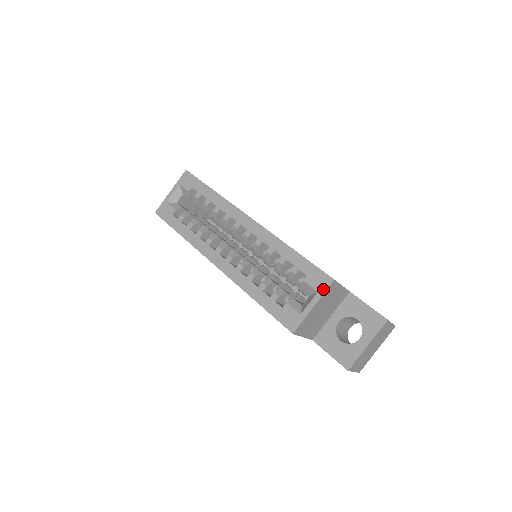
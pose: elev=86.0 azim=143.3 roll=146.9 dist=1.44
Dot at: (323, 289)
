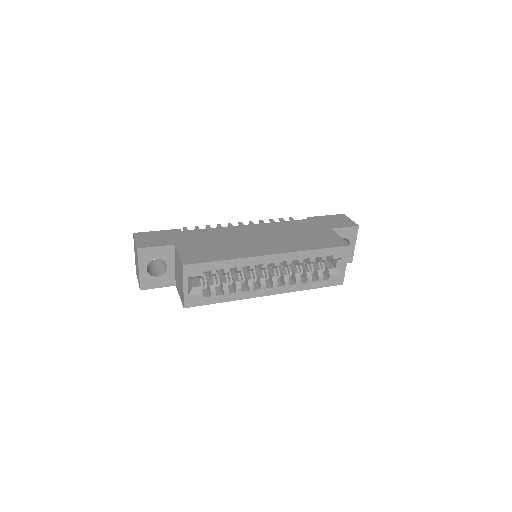
Dot at: (347, 254)
